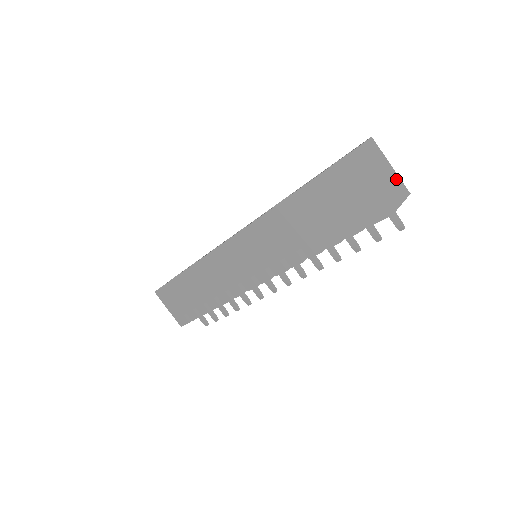
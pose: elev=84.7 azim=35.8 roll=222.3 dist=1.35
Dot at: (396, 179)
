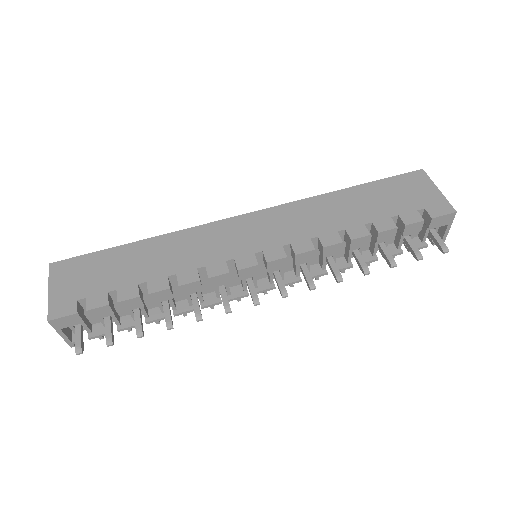
Dot at: occluded
